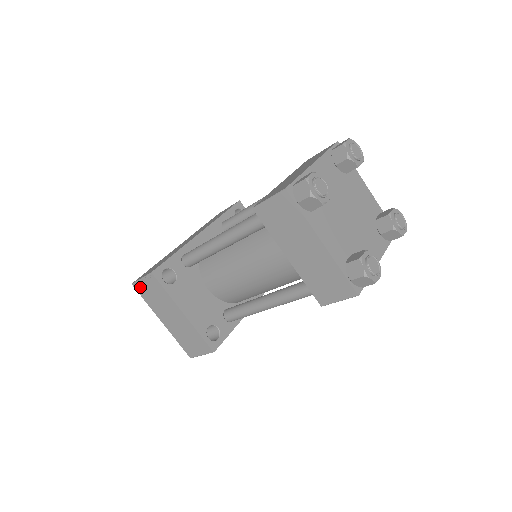
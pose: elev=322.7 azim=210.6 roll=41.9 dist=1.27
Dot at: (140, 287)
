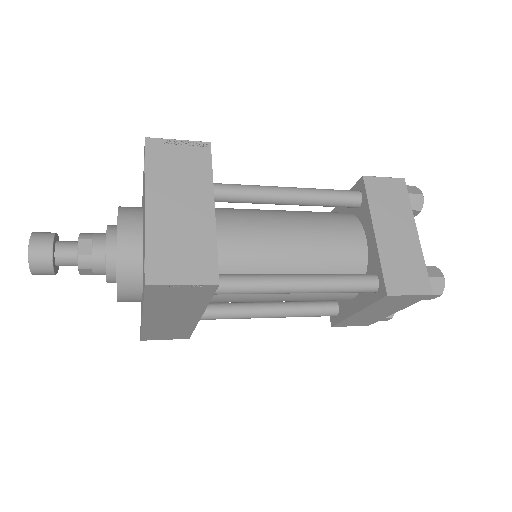
Dot at: (160, 147)
